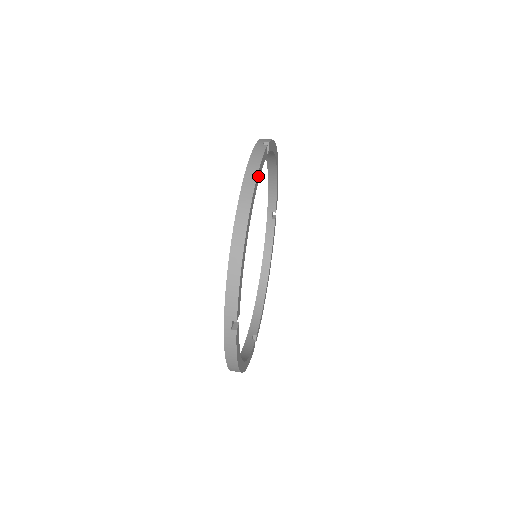
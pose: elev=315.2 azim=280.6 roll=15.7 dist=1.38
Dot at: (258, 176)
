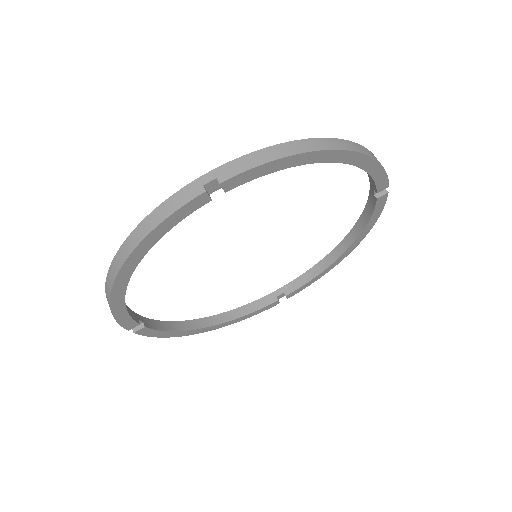
Dot at: (151, 238)
